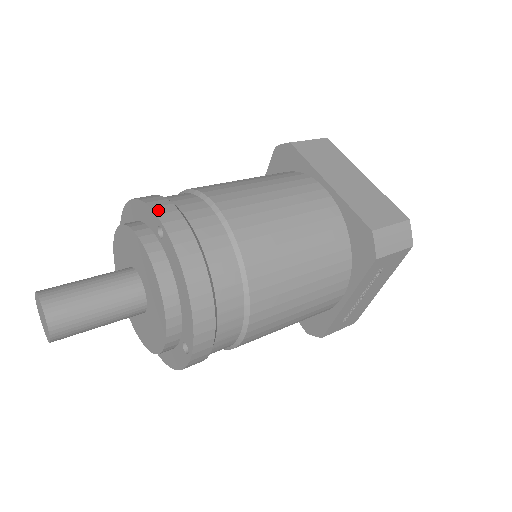
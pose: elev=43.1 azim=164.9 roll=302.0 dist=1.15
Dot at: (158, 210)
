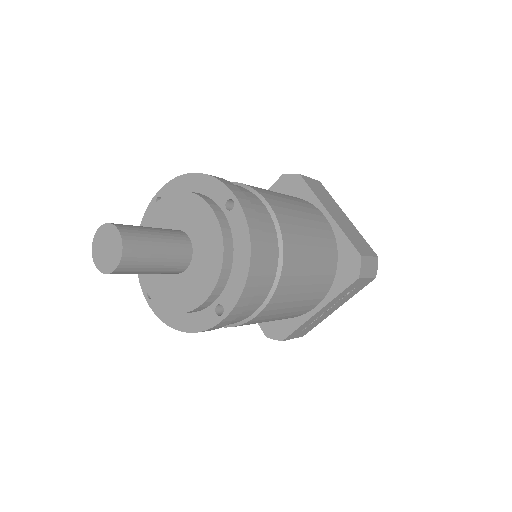
Dot at: (230, 187)
